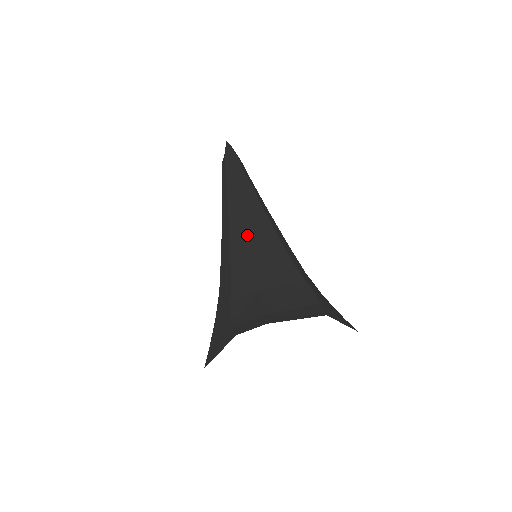
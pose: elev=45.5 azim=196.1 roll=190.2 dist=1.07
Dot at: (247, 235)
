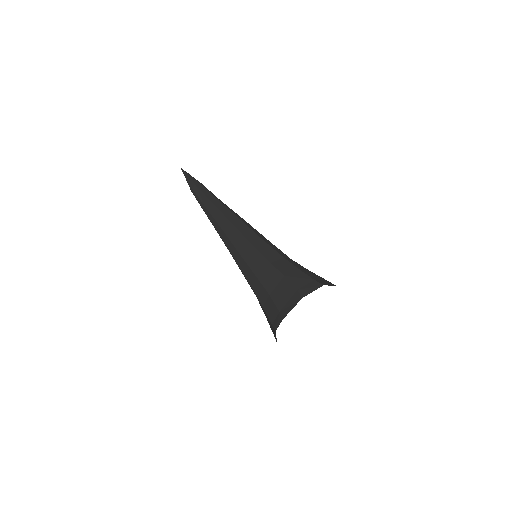
Dot at: (243, 259)
